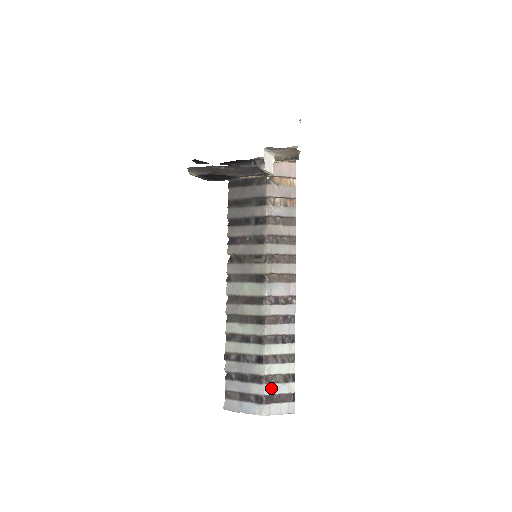
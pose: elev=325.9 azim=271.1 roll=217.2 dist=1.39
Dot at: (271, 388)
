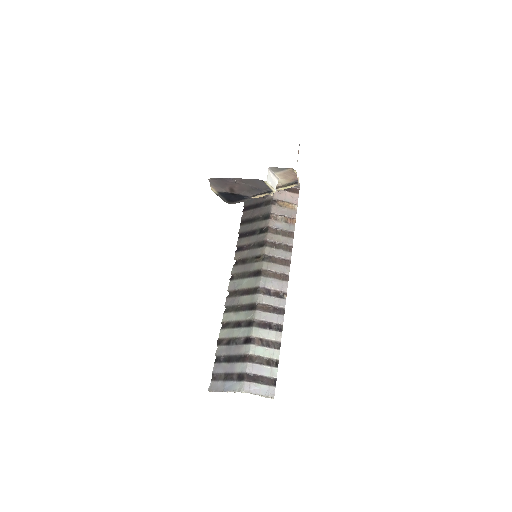
Dot at: (254, 367)
